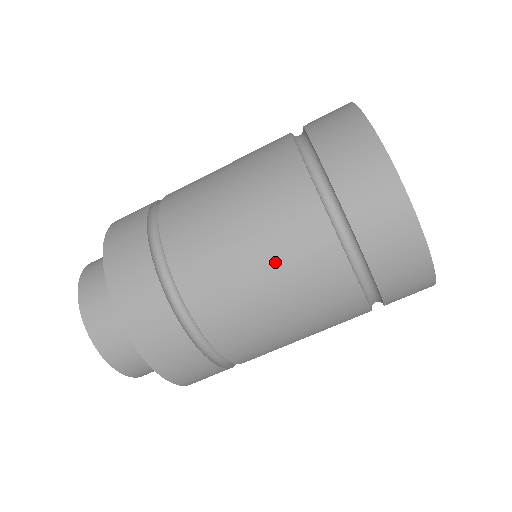
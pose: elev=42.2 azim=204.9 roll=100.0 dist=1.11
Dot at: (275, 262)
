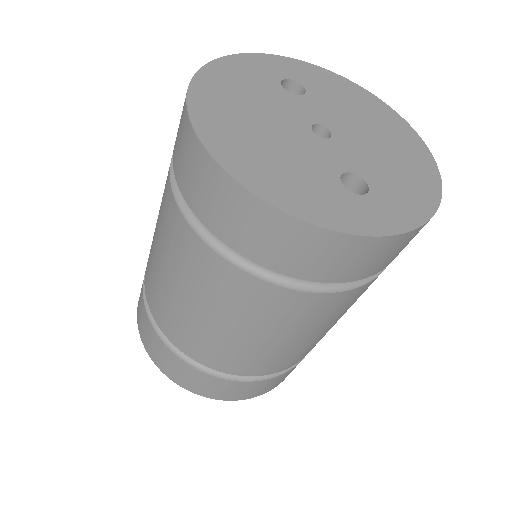
Dot at: (236, 320)
